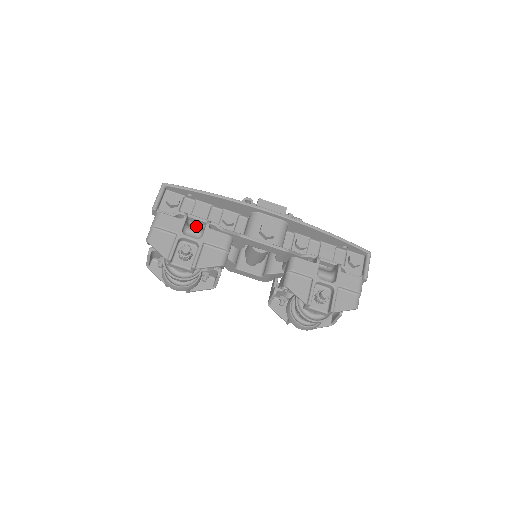
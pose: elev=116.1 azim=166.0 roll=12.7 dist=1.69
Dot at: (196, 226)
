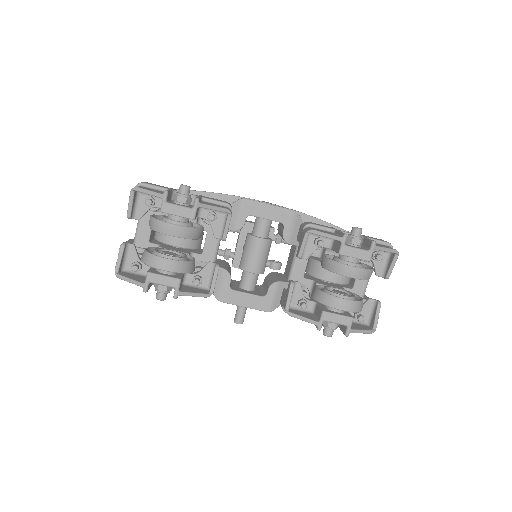
Dot at: occluded
